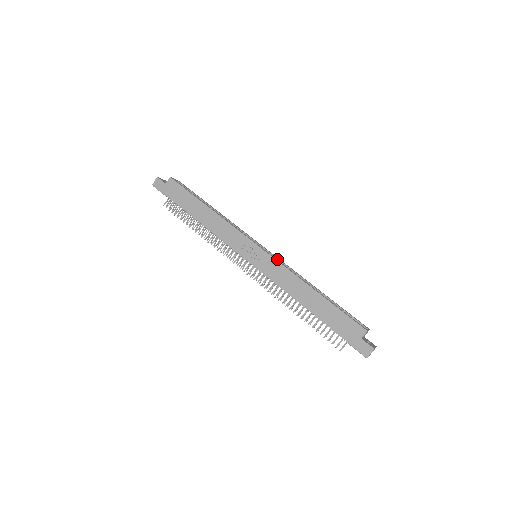
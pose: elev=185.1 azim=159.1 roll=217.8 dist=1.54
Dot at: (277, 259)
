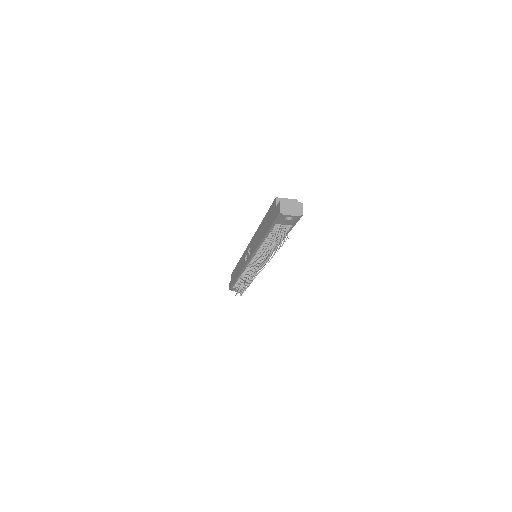
Dot at: occluded
